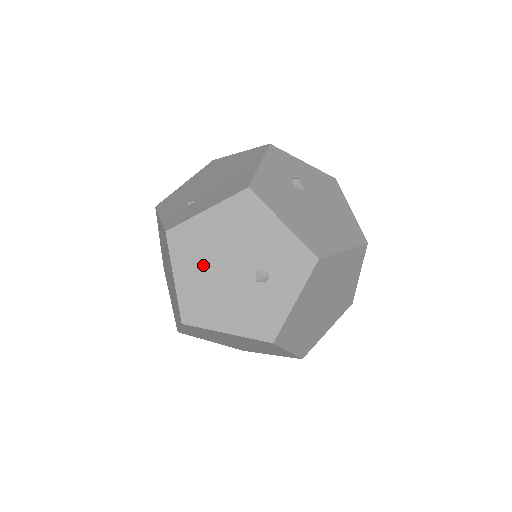
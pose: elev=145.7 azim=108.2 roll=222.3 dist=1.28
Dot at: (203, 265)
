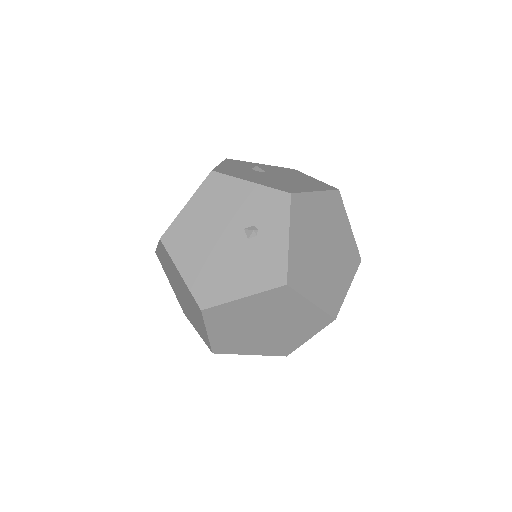
Dot at: (200, 249)
